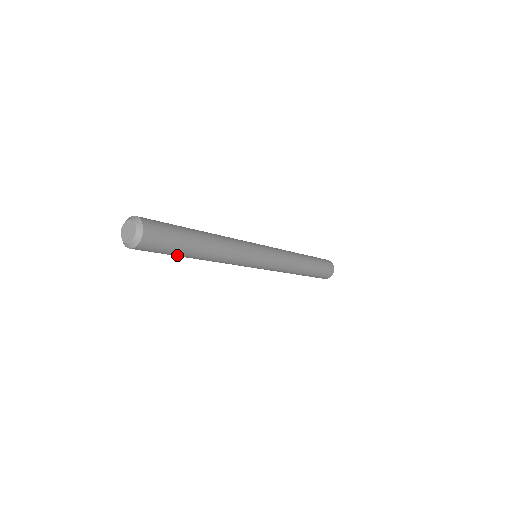
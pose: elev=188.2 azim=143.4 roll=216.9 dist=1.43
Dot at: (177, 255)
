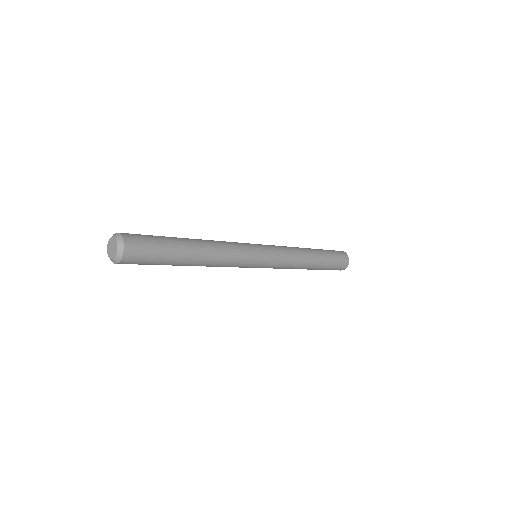
Dot at: (172, 257)
